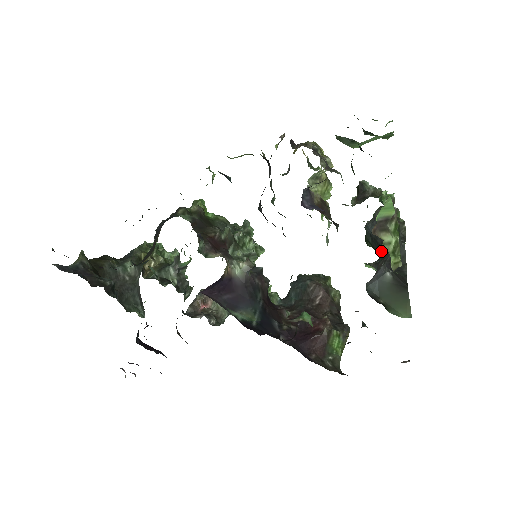
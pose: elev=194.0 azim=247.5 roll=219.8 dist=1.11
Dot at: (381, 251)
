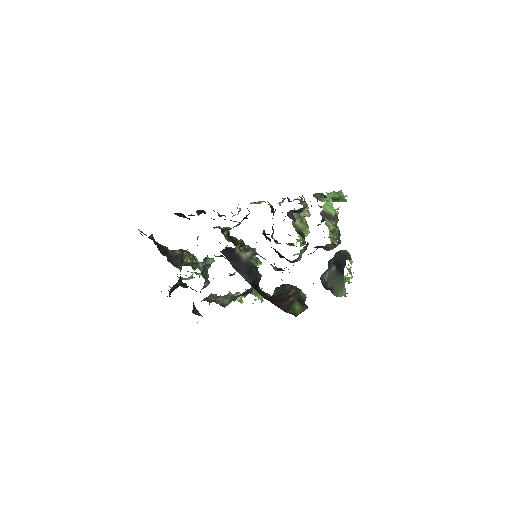
Dot at: occluded
